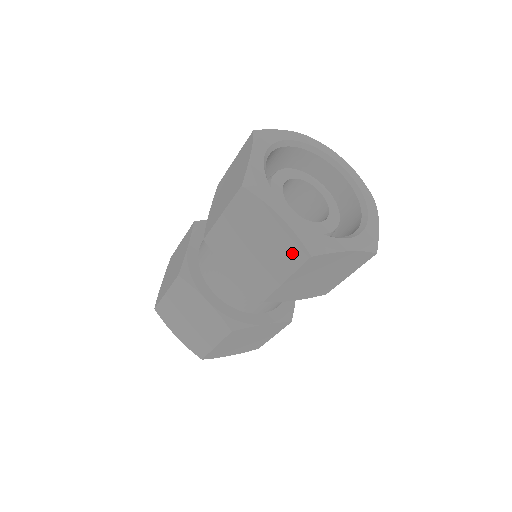
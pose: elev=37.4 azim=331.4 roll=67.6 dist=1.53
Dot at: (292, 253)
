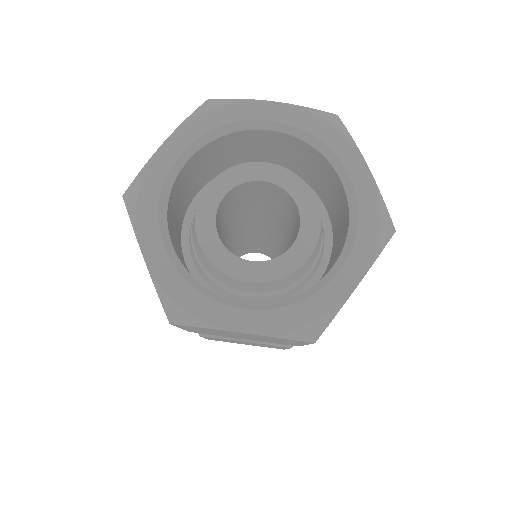
Dot at: (290, 341)
